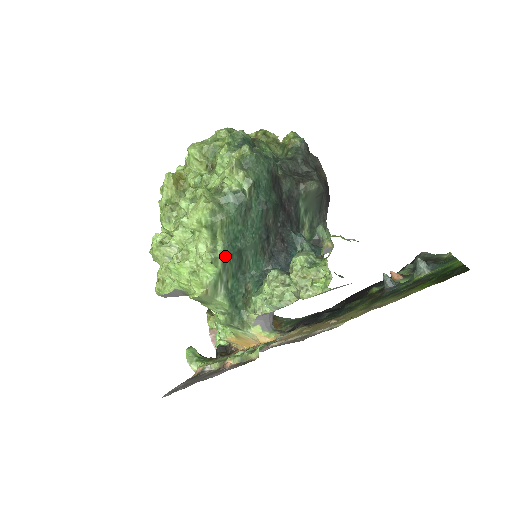
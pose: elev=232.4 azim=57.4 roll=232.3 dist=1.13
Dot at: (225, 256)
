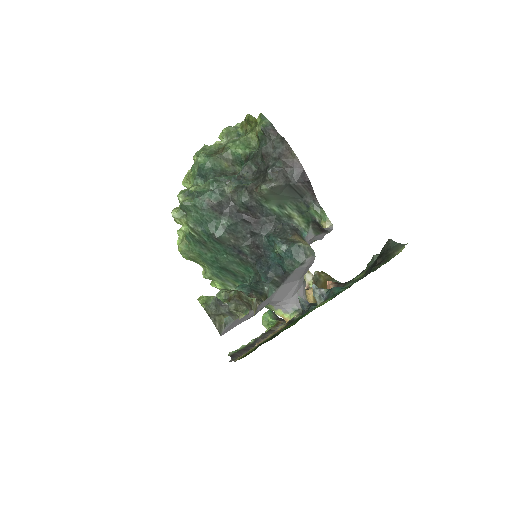
Dot at: (215, 274)
